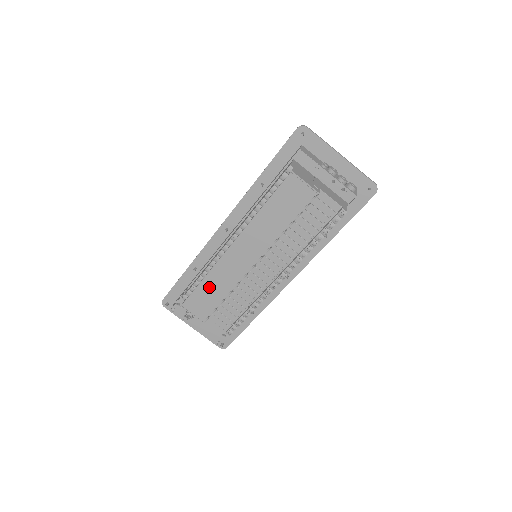
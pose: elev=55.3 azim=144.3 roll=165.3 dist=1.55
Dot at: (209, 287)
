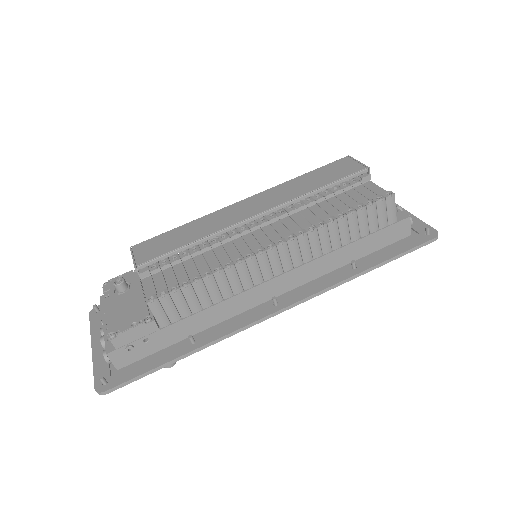
Dot at: (183, 231)
